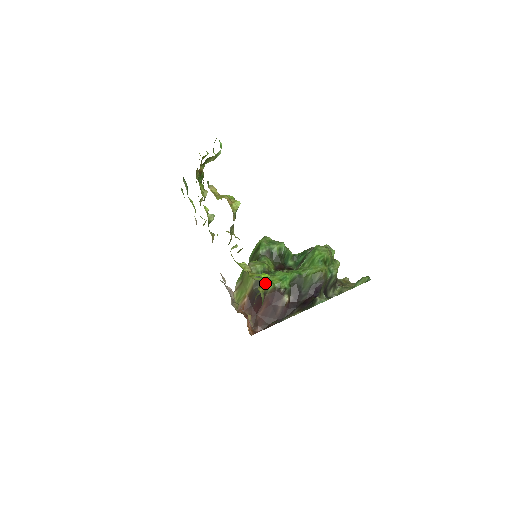
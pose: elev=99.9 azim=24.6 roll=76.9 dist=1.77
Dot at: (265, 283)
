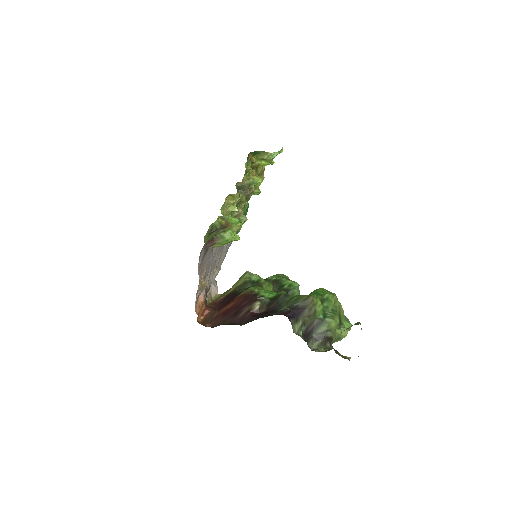
Dot at: (230, 223)
